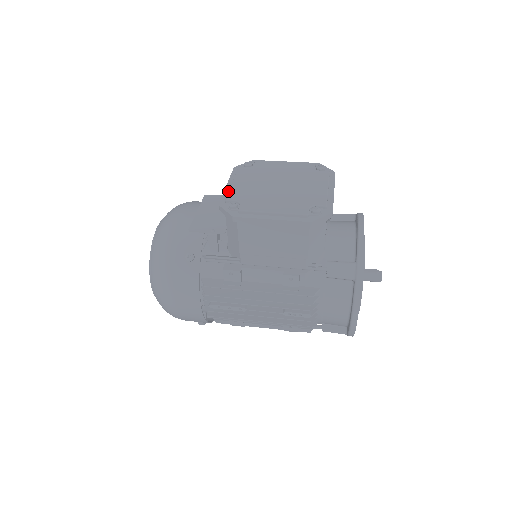
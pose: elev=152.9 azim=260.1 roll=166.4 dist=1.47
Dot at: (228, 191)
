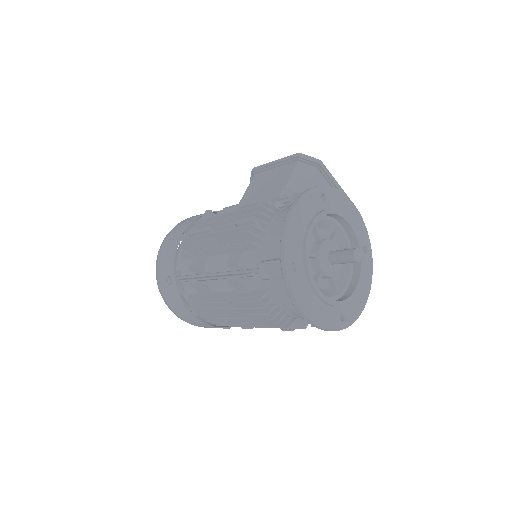
Dot at: occluded
